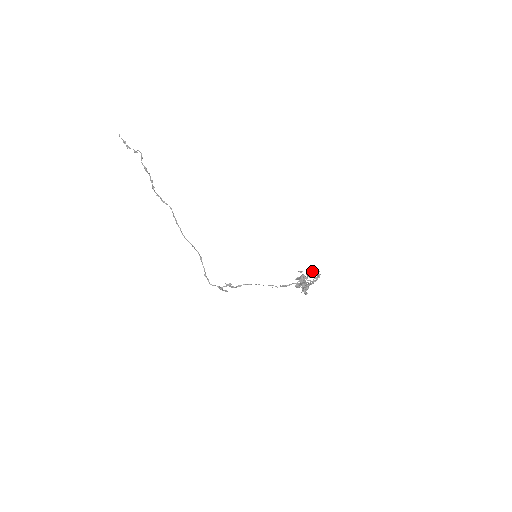
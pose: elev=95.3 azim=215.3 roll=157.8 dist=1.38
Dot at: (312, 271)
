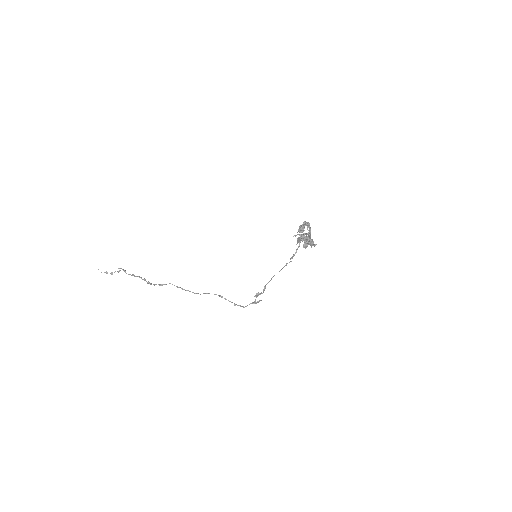
Dot at: occluded
